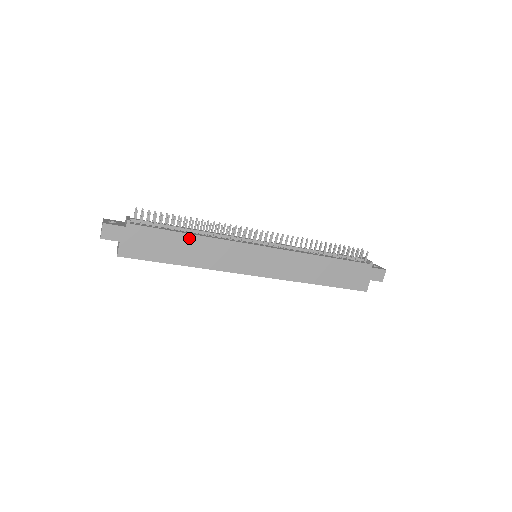
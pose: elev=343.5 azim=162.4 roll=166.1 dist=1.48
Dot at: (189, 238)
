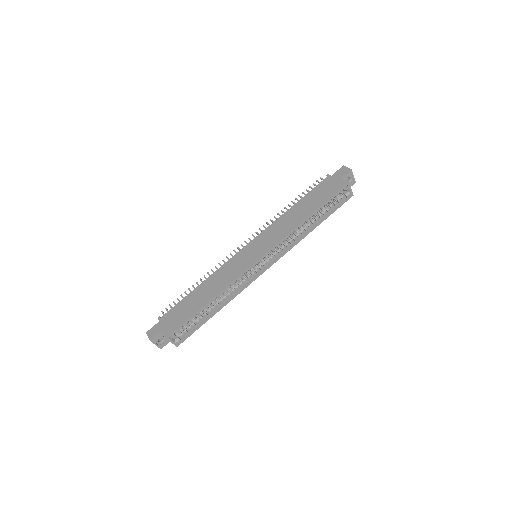
Dot at: (199, 288)
